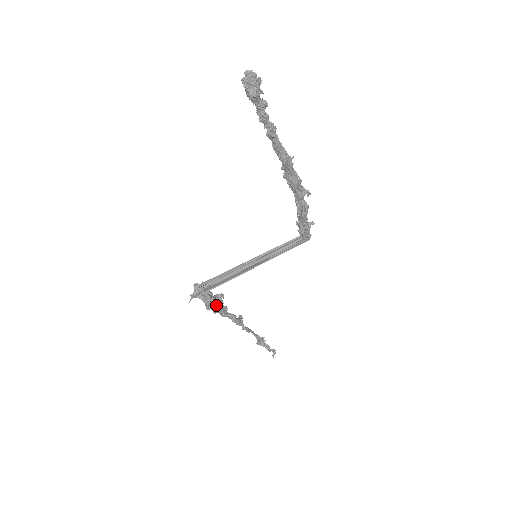
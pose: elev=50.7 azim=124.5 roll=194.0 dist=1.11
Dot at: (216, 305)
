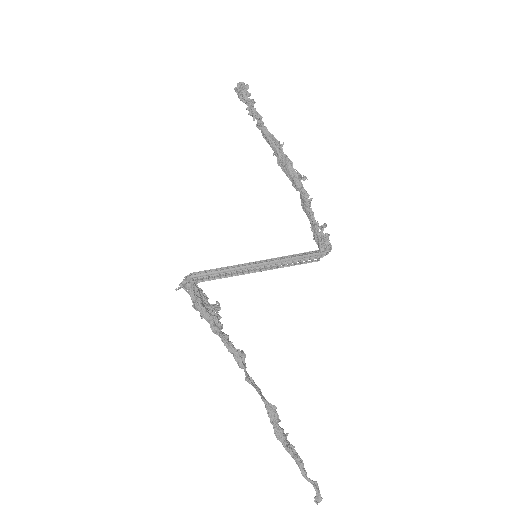
Dot at: (203, 304)
